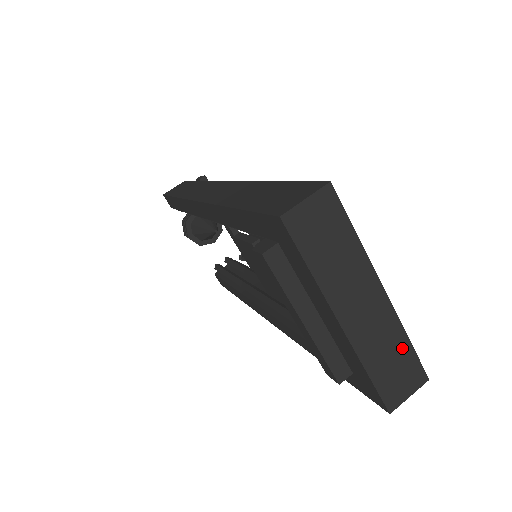
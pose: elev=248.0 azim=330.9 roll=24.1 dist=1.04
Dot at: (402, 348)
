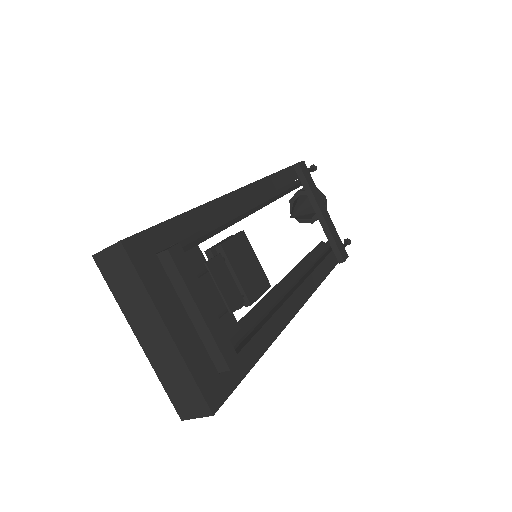
Dot at: (187, 379)
